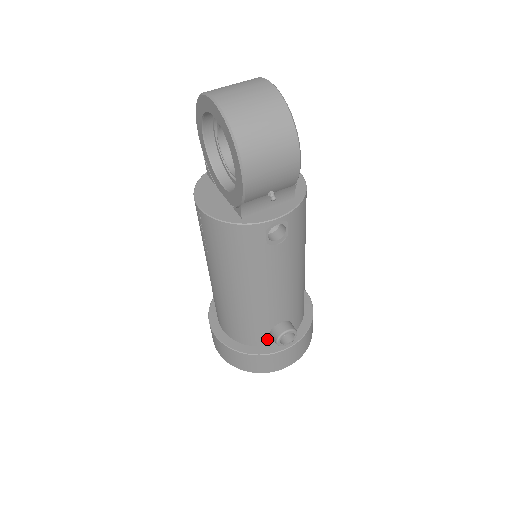
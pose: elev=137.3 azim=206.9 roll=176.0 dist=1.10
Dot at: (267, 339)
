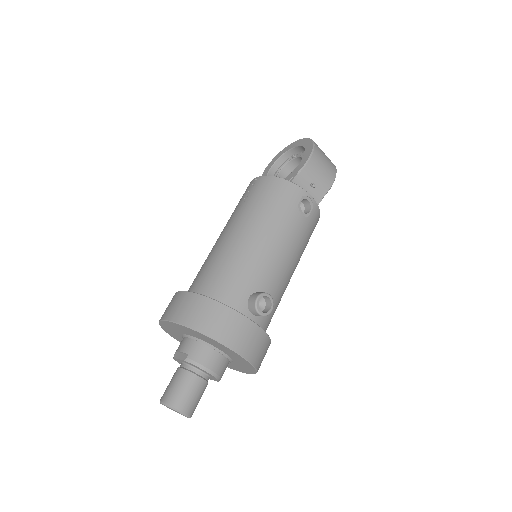
Dot at: (242, 304)
